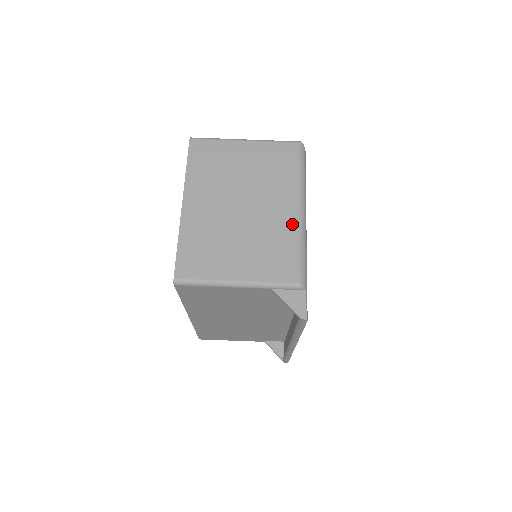
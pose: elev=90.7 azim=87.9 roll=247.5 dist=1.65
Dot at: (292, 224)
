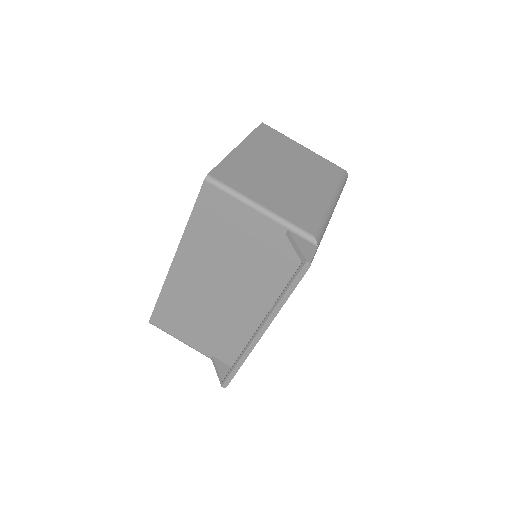
Dot at: (323, 203)
